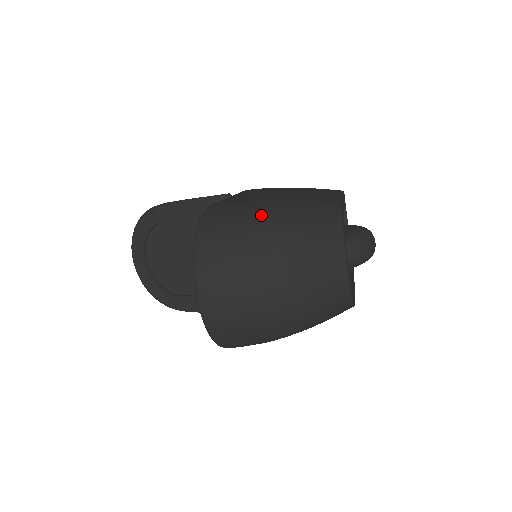
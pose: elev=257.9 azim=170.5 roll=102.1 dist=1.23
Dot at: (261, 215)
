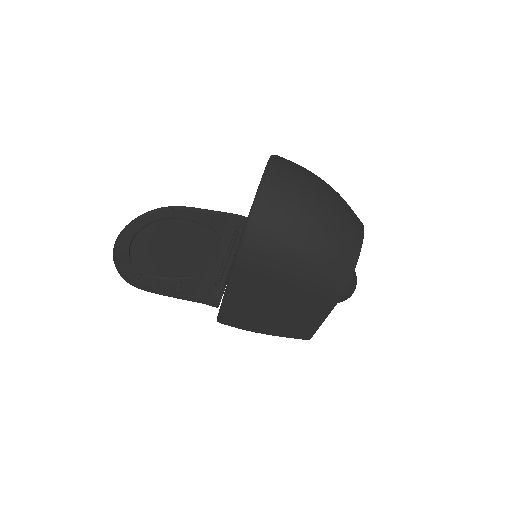
Dot at: occluded
